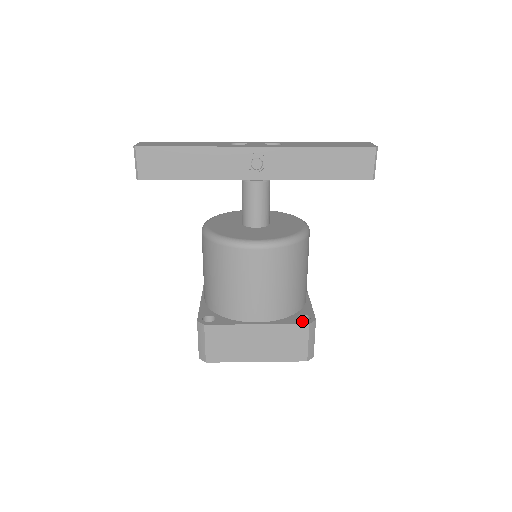
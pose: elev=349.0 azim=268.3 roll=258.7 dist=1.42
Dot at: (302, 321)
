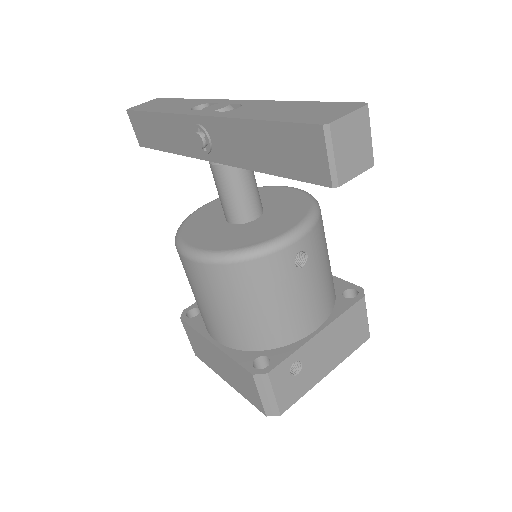
Dot at: (251, 366)
